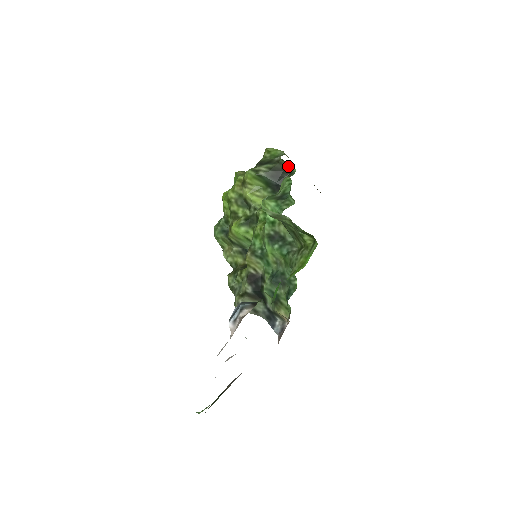
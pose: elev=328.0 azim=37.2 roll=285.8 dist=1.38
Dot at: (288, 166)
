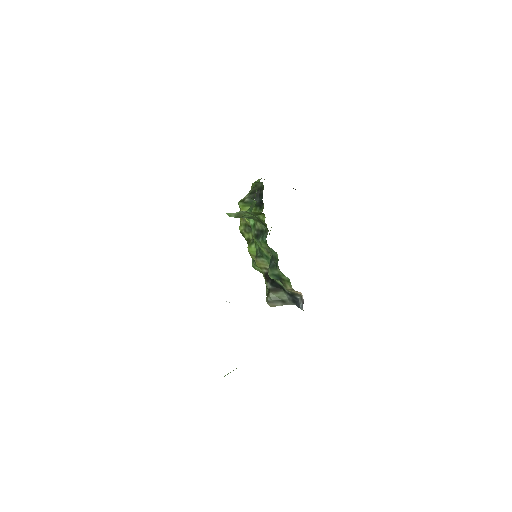
Dot at: (260, 184)
